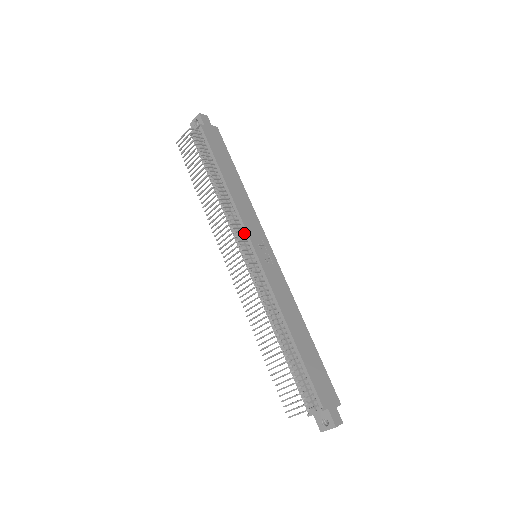
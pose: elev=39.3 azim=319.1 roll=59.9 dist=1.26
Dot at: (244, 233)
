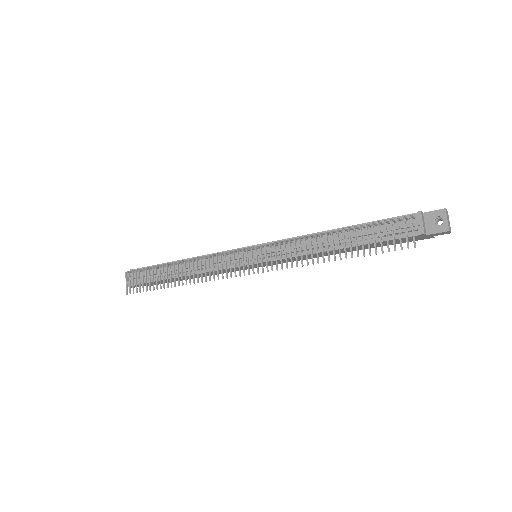
Dot at: (230, 254)
